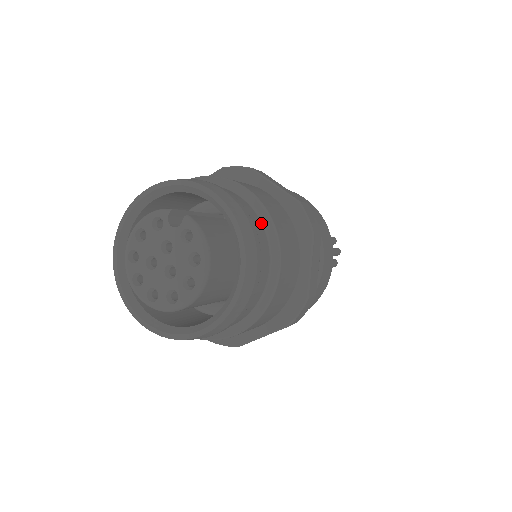
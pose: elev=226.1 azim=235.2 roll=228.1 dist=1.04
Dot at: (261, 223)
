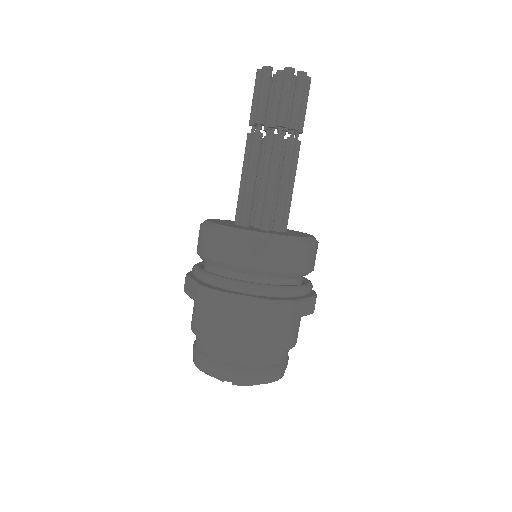
Dot at: (262, 353)
